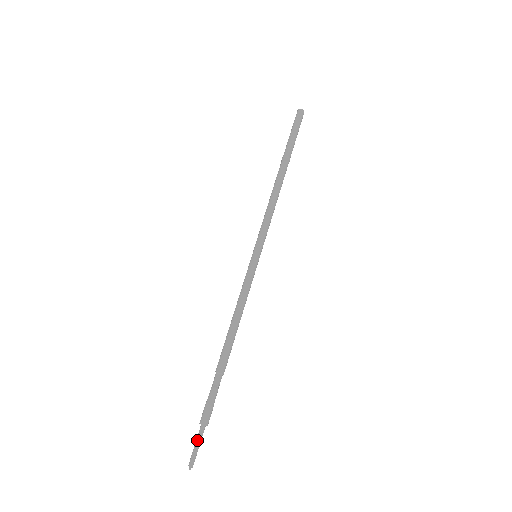
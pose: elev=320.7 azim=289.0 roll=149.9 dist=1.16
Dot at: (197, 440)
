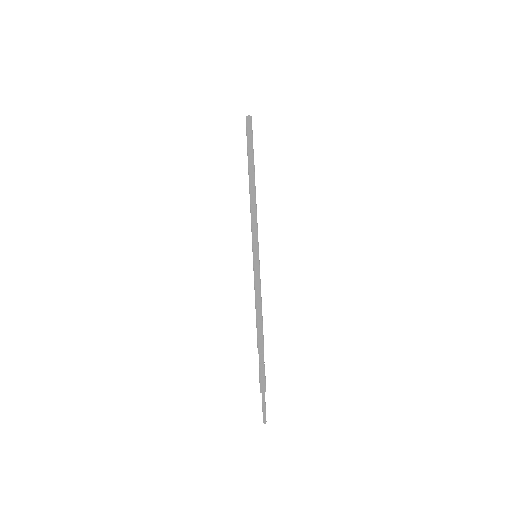
Dot at: (264, 404)
